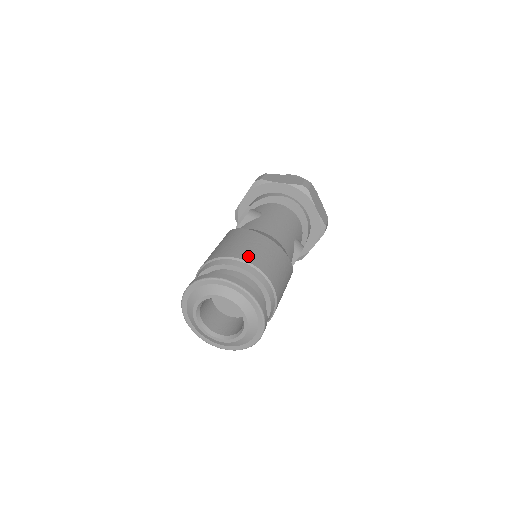
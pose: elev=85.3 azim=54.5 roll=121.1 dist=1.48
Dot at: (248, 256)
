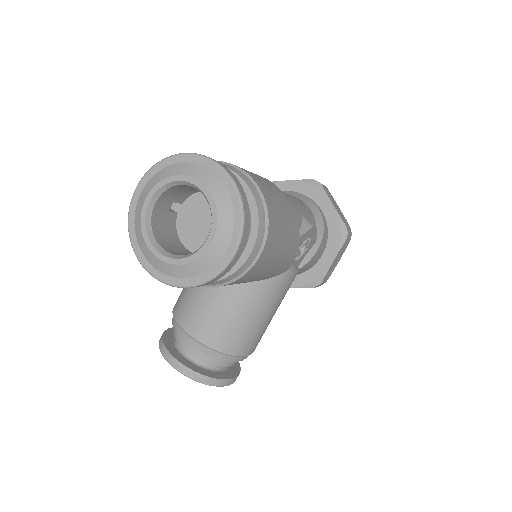
Dot at: occluded
